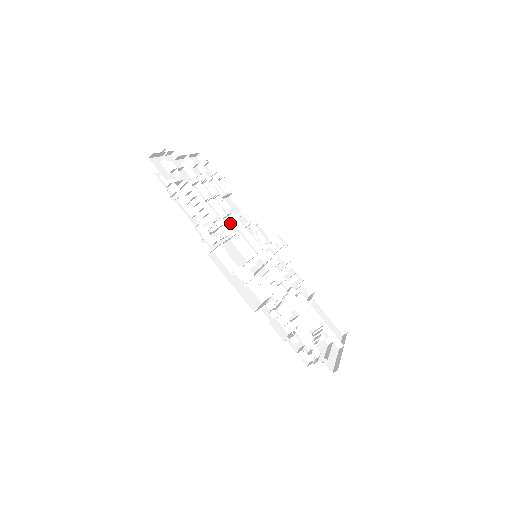
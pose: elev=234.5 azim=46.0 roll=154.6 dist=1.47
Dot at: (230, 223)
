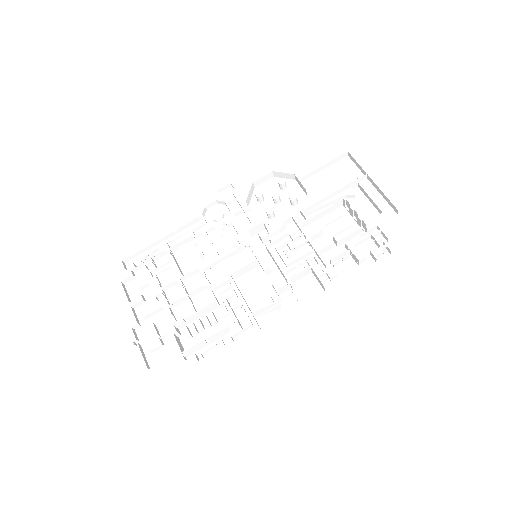
Dot at: (214, 274)
